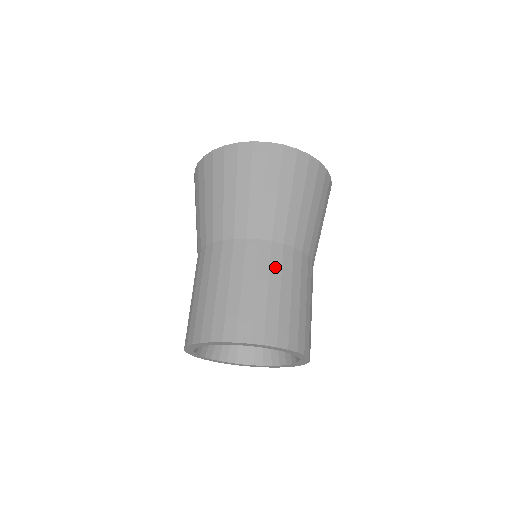
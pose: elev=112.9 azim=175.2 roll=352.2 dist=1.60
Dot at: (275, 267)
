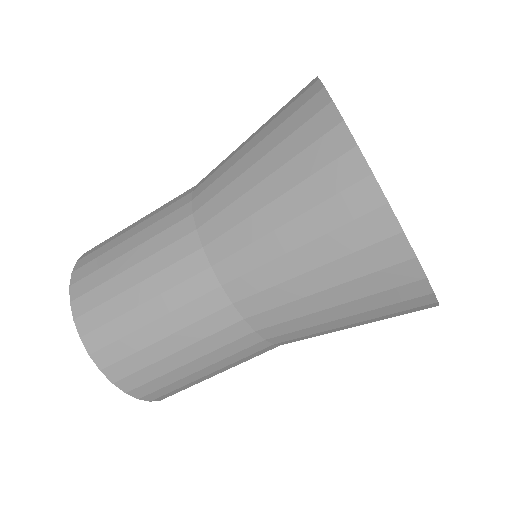
Dot at: (170, 275)
